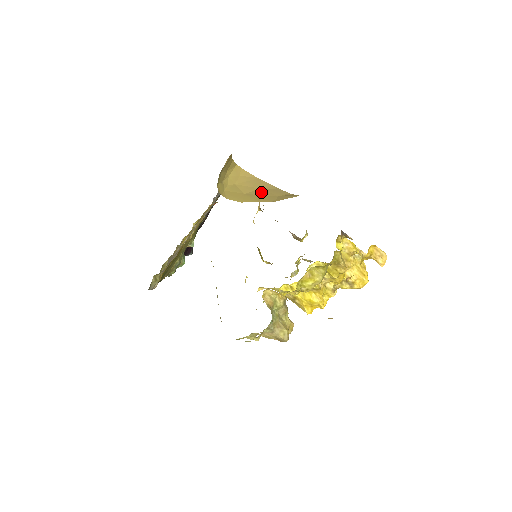
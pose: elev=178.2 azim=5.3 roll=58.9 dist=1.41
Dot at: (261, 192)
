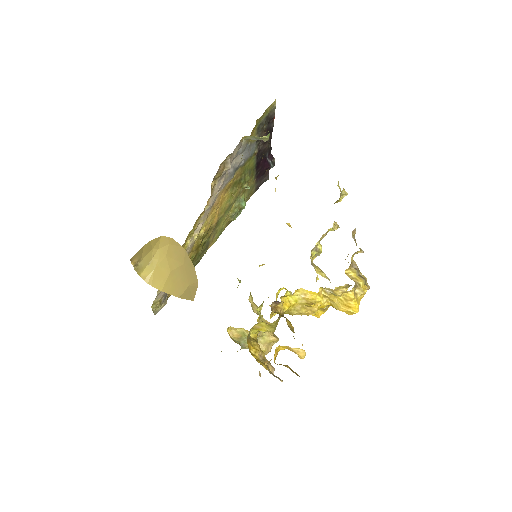
Dot at: (181, 272)
